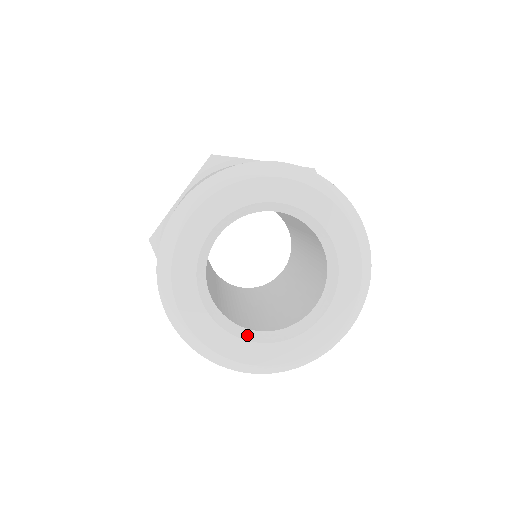
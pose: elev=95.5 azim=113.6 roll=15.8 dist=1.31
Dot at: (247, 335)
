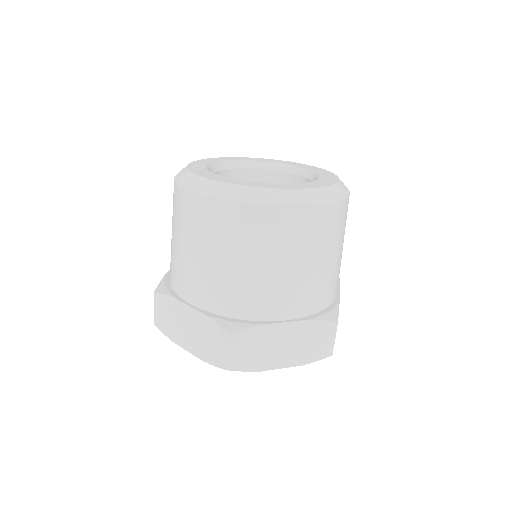
Dot at: occluded
